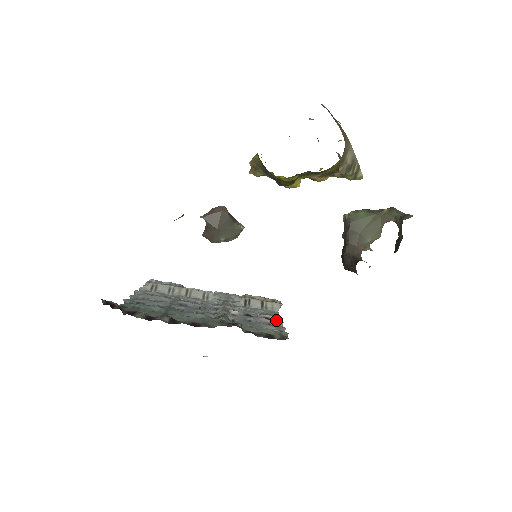
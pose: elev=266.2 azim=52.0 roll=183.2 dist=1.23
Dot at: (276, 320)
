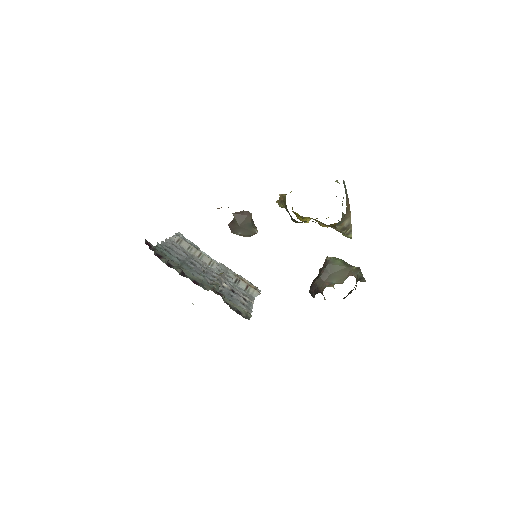
Dot at: (250, 303)
